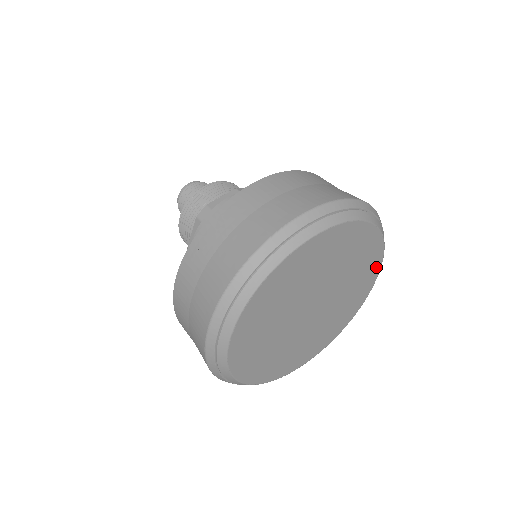
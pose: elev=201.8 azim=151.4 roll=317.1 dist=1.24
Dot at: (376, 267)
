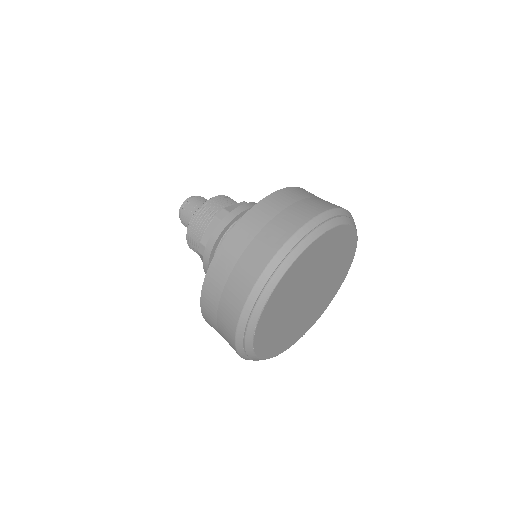
Dot at: (308, 328)
